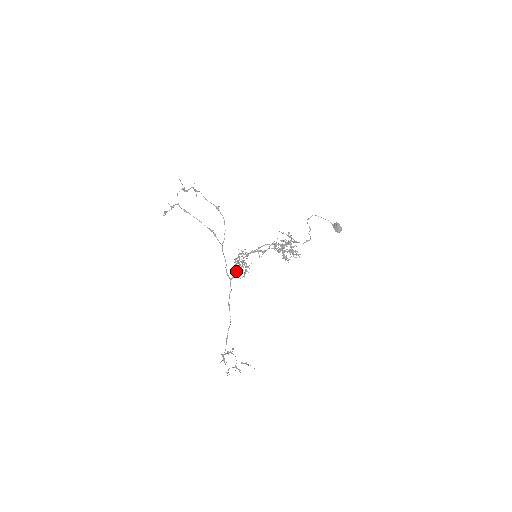
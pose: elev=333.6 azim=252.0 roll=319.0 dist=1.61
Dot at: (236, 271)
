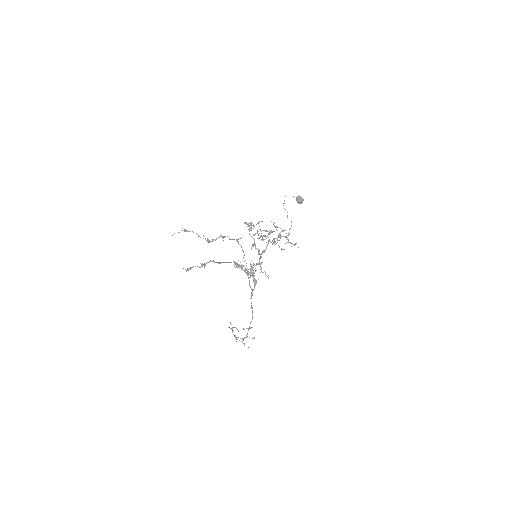
Dot at: (256, 282)
